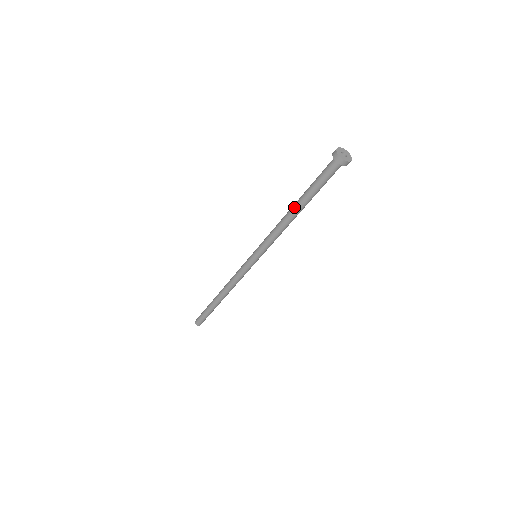
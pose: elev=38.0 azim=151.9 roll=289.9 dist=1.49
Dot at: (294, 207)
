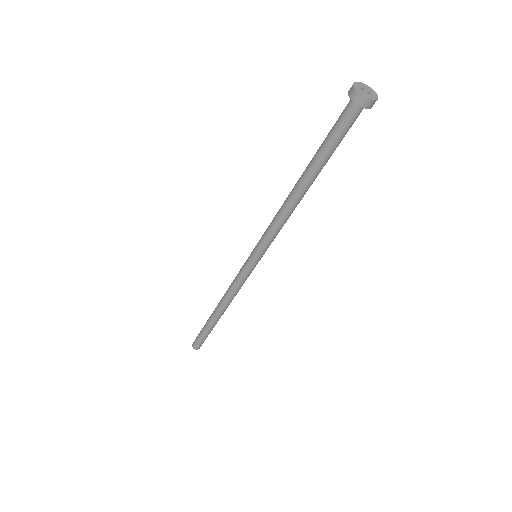
Dot at: (299, 180)
